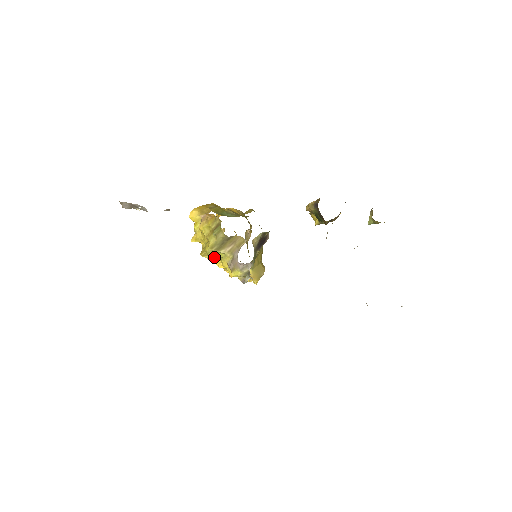
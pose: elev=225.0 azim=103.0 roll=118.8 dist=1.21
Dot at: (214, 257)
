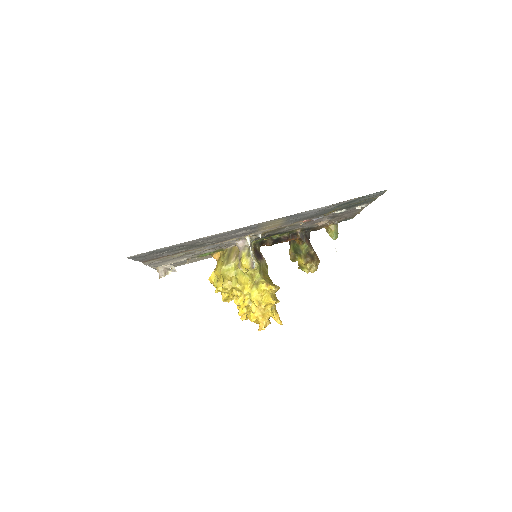
Dot at: (233, 285)
